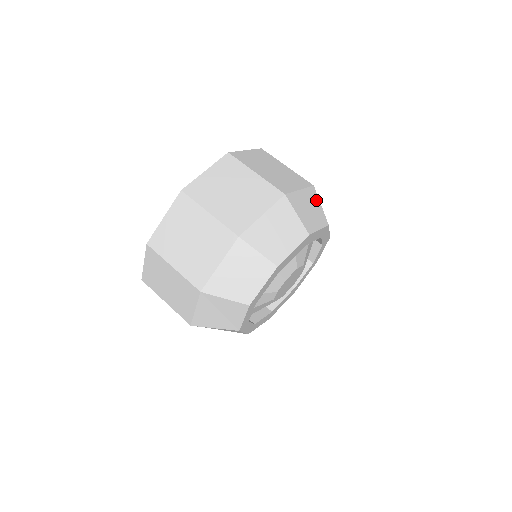
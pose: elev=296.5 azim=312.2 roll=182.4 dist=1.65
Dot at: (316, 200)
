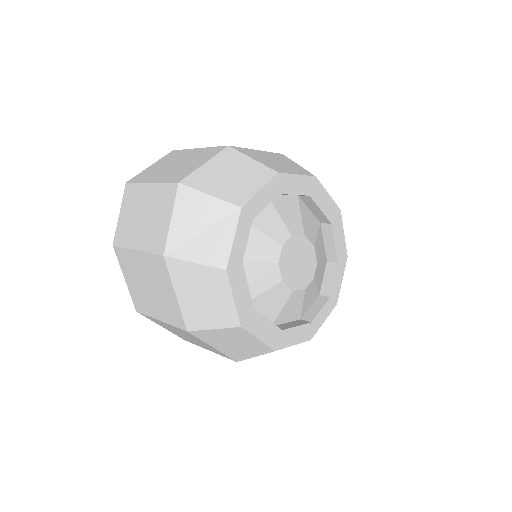
Dot at: occluded
